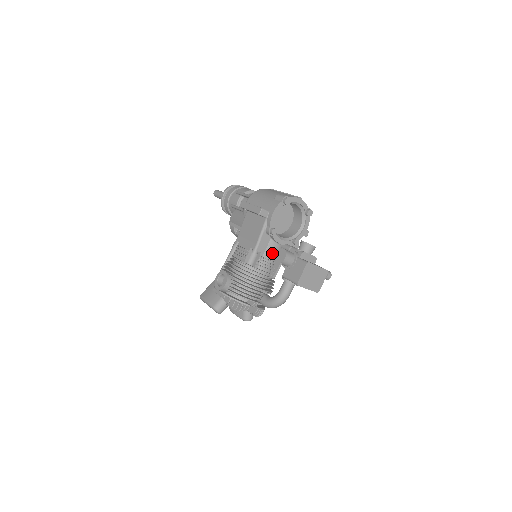
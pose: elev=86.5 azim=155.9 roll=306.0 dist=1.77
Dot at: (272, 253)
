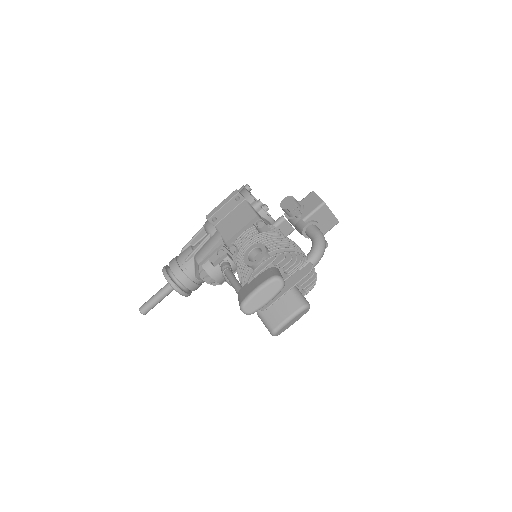
Dot at: occluded
